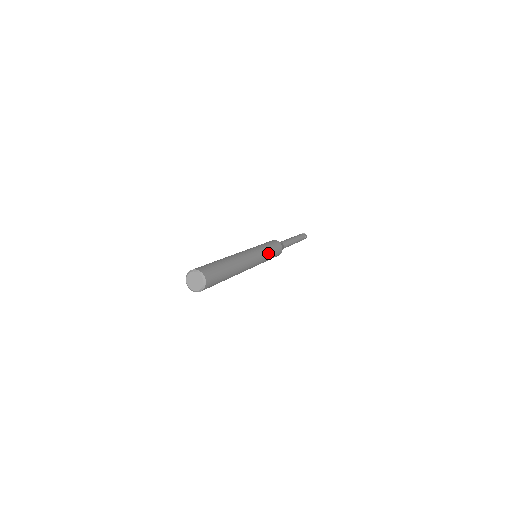
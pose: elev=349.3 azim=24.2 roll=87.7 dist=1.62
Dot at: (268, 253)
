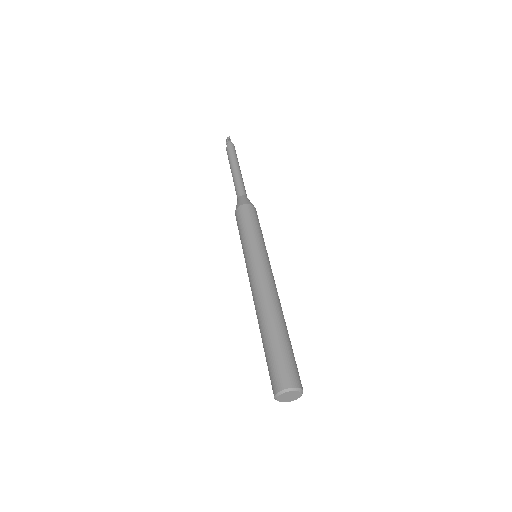
Dot at: occluded
